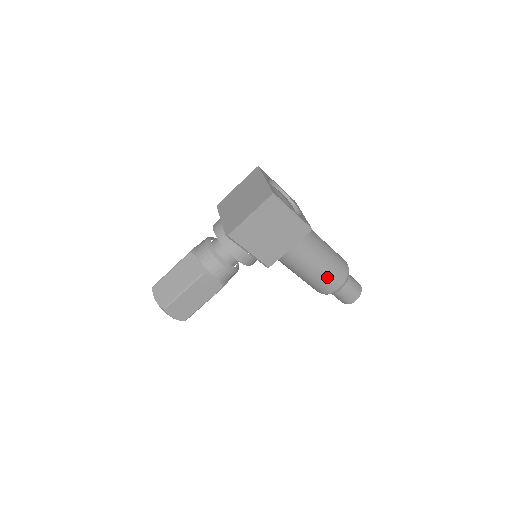
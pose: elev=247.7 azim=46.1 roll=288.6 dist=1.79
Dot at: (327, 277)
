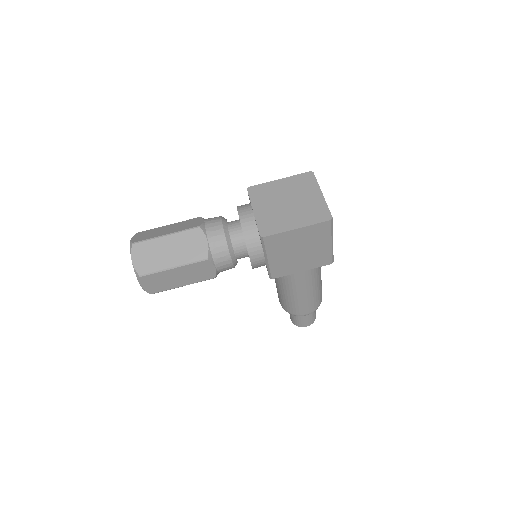
Dot at: (306, 303)
